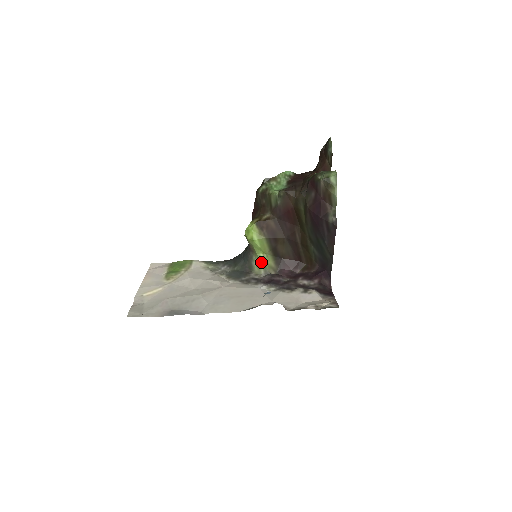
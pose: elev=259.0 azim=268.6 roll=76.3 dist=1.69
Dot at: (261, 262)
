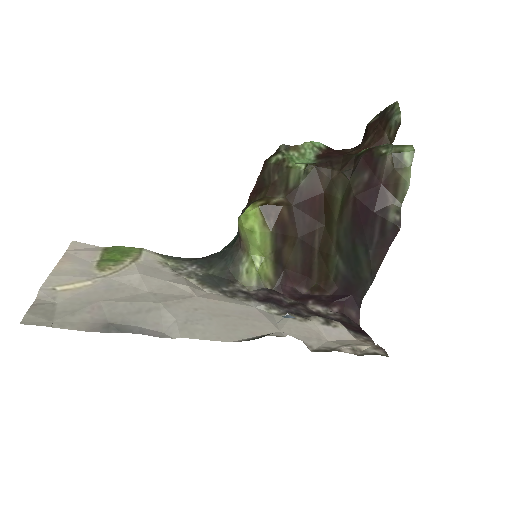
Dot at: (255, 268)
